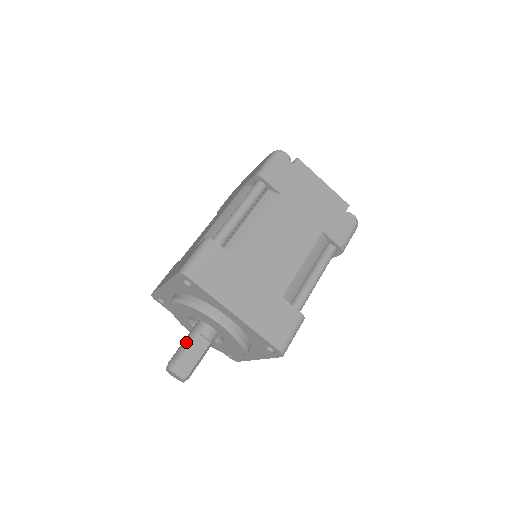
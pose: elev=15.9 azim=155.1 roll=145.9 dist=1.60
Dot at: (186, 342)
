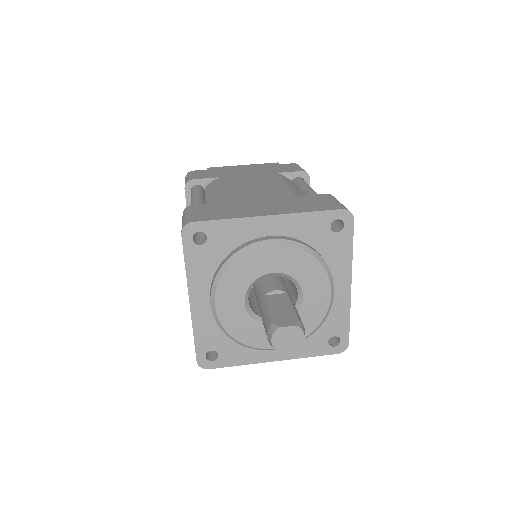
Dot at: (263, 309)
